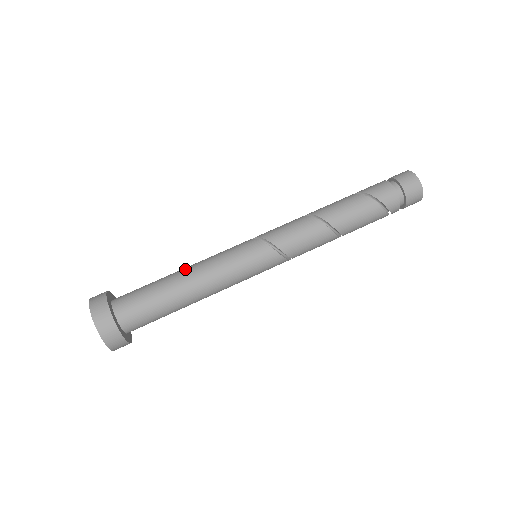
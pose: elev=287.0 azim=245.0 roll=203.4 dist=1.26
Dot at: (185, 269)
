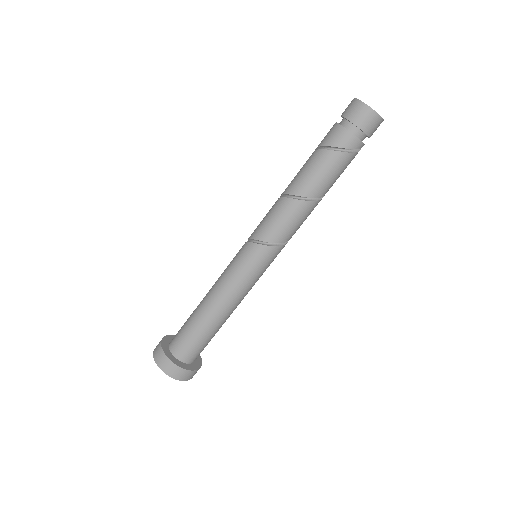
Dot at: (206, 294)
